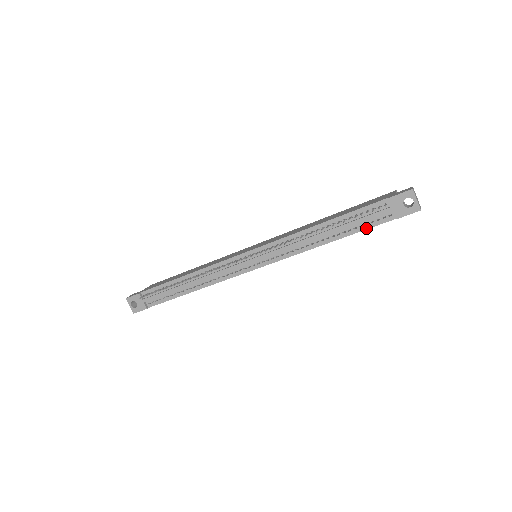
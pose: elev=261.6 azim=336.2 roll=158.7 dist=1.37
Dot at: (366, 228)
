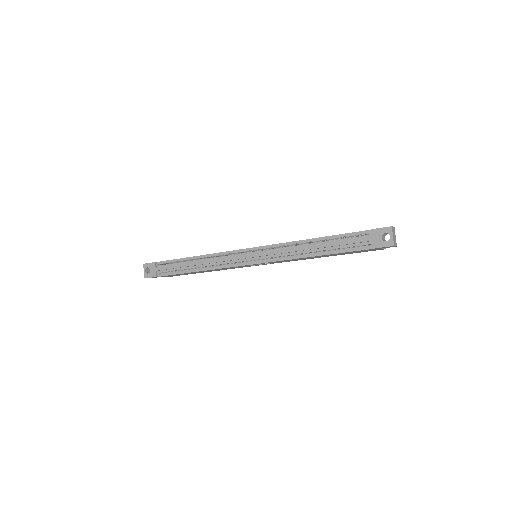
Dot at: (347, 251)
